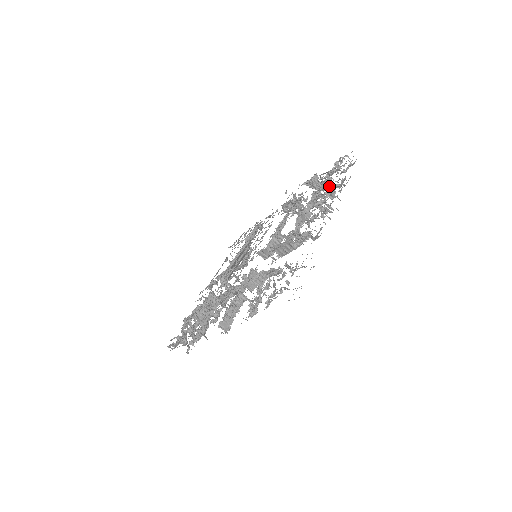
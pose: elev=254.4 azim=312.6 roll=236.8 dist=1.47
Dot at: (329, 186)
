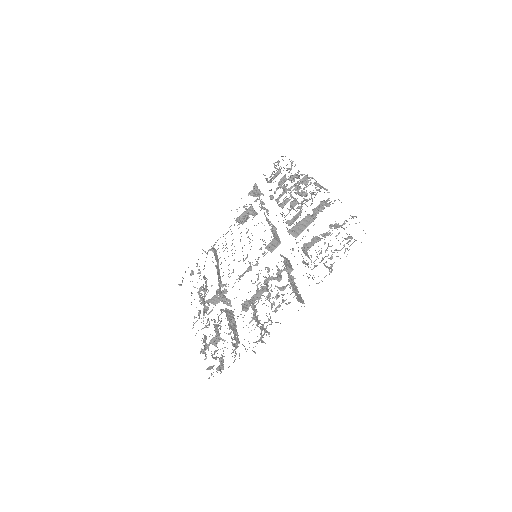
Dot at: (294, 178)
